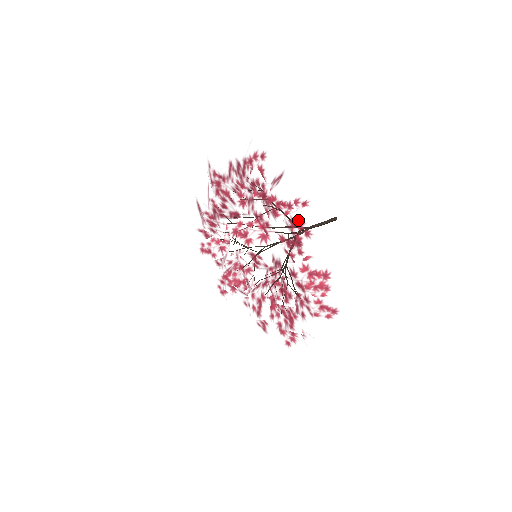
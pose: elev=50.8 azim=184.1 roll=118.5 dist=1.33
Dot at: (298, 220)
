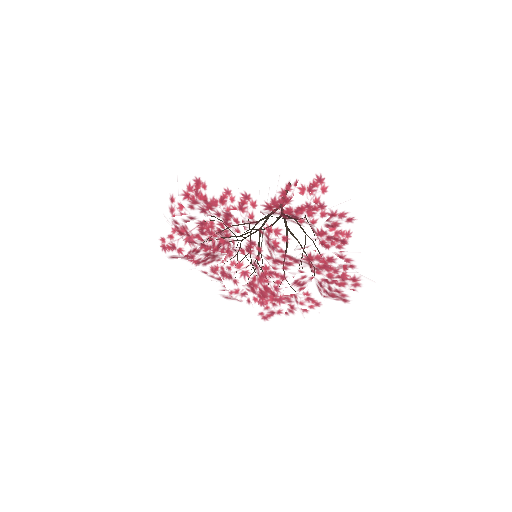
Dot at: occluded
